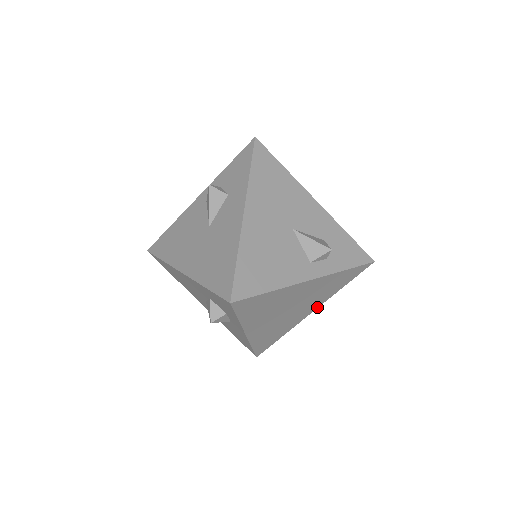
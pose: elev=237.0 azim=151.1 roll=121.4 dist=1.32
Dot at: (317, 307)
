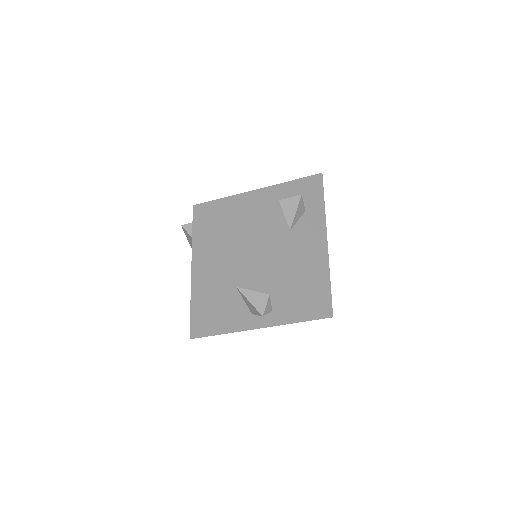
Dot at: occluded
